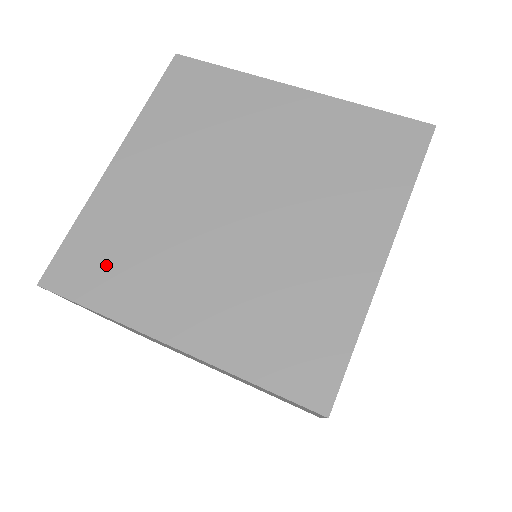
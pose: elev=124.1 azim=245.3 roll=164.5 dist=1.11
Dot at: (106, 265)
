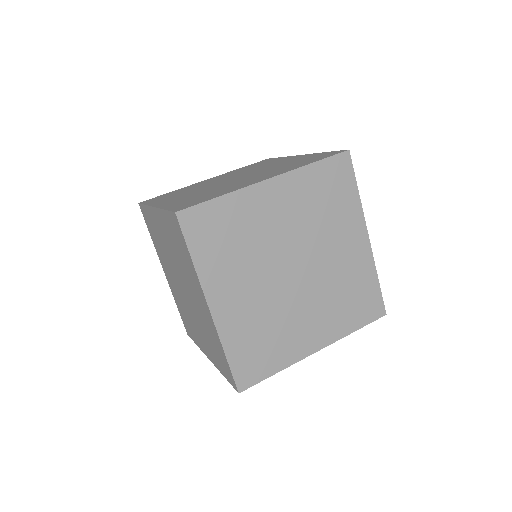
Dot at: (202, 198)
